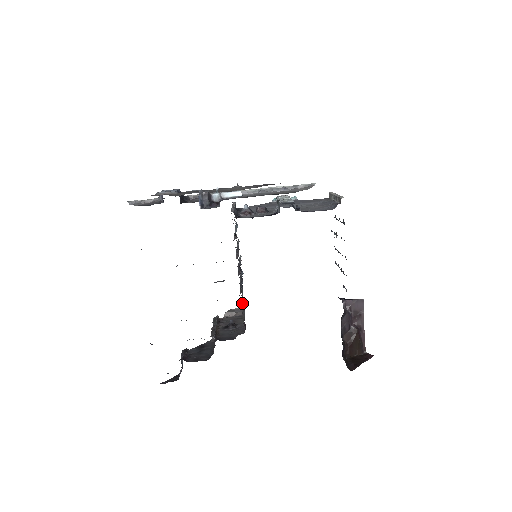
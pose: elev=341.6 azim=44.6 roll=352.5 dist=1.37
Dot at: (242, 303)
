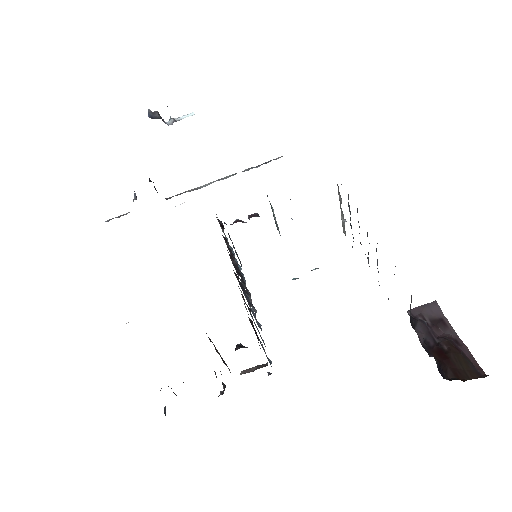
Dot at: occluded
